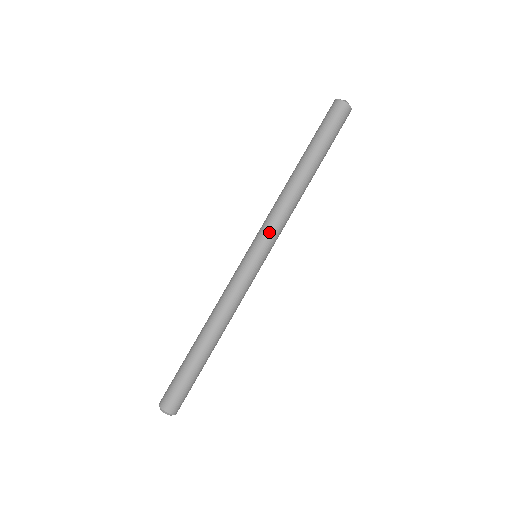
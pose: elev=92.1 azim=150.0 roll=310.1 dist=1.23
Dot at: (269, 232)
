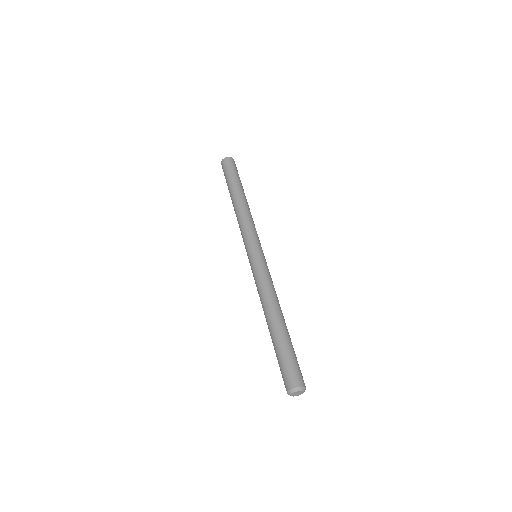
Dot at: (248, 236)
